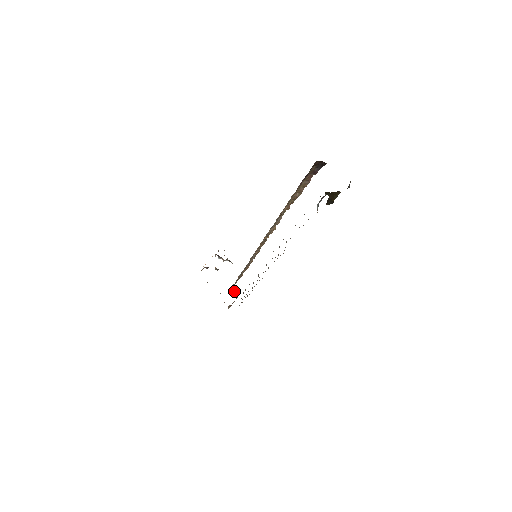
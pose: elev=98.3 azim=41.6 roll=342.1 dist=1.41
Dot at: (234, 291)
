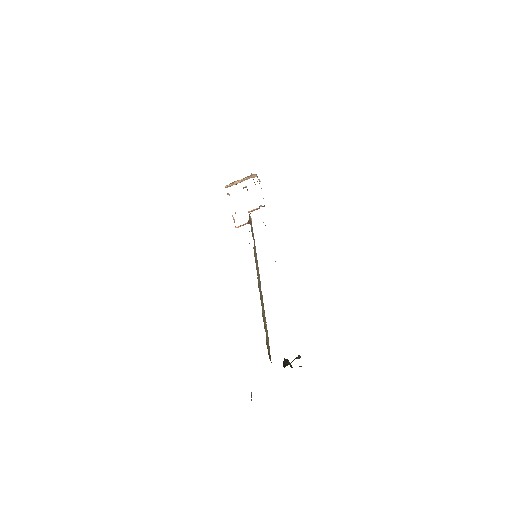
Dot at: (249, 216)
